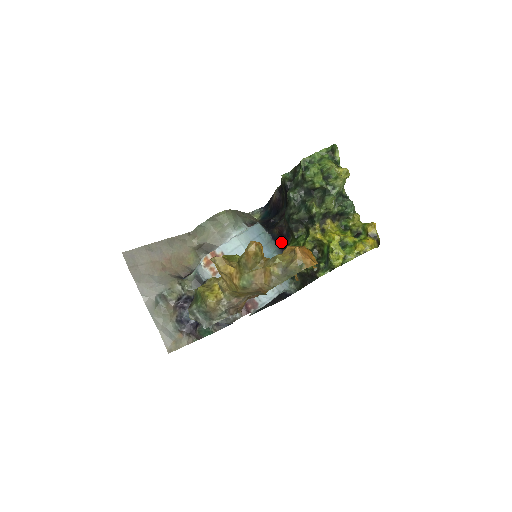
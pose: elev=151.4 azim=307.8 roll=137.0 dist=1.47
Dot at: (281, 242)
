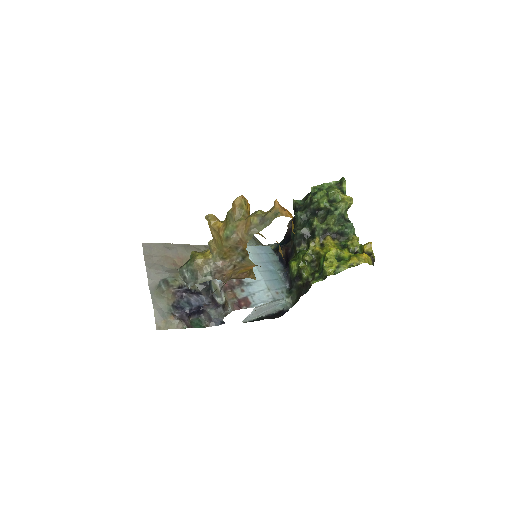
Dot at: (286, 262)
